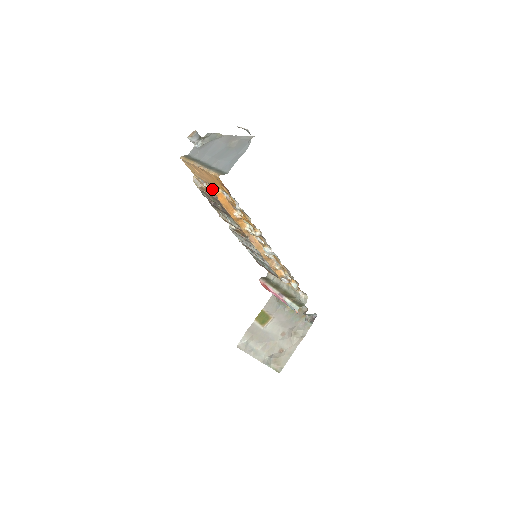
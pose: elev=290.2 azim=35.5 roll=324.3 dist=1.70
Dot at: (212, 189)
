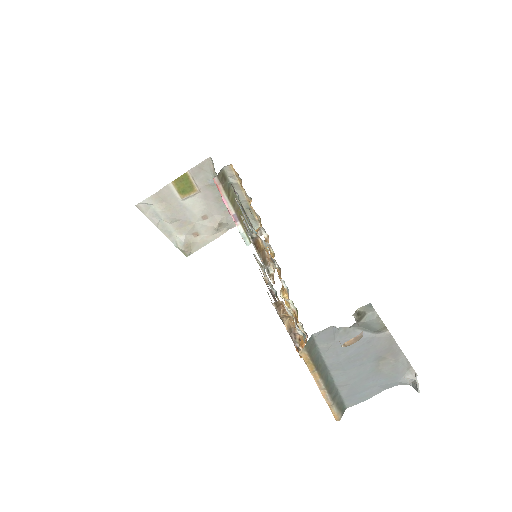
Dot at: (294, 319)
